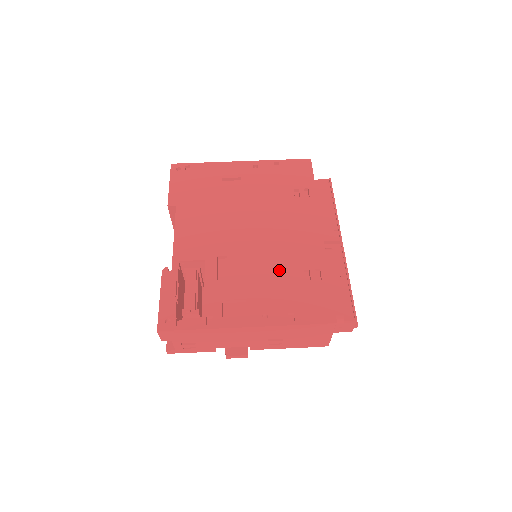
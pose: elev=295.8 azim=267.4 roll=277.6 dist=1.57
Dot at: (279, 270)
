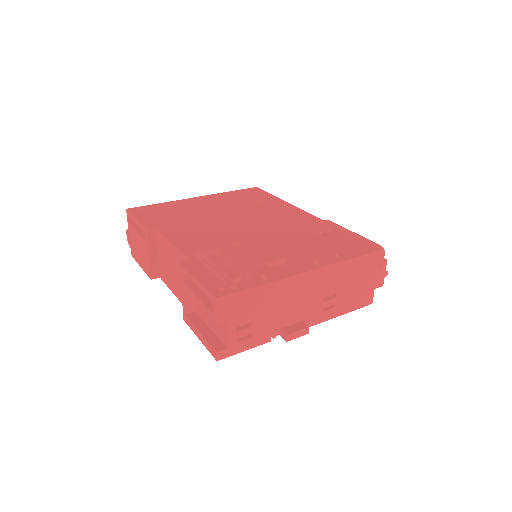
Dot at: (297, 237)
